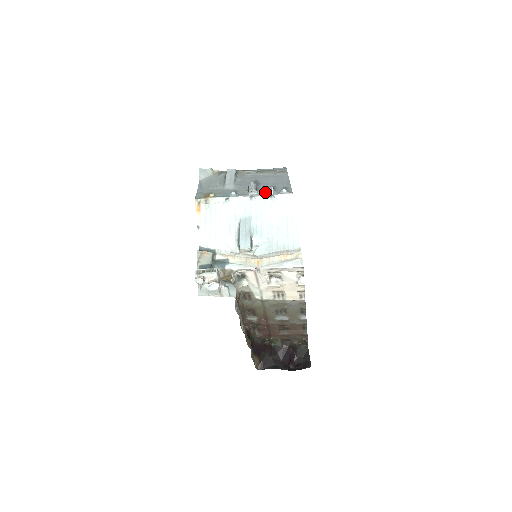
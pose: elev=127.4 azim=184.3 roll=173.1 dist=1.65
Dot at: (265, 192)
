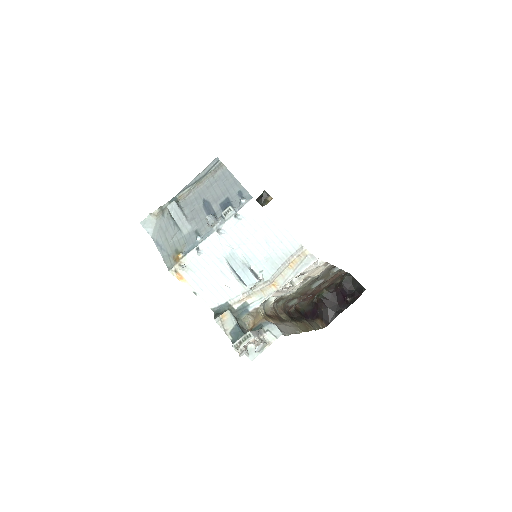
Dot at: (227, 217)
